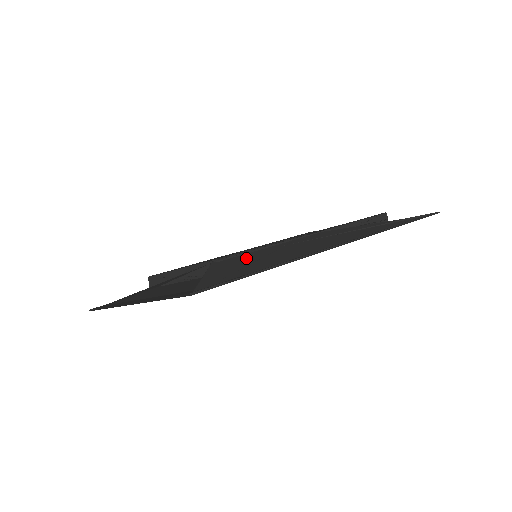
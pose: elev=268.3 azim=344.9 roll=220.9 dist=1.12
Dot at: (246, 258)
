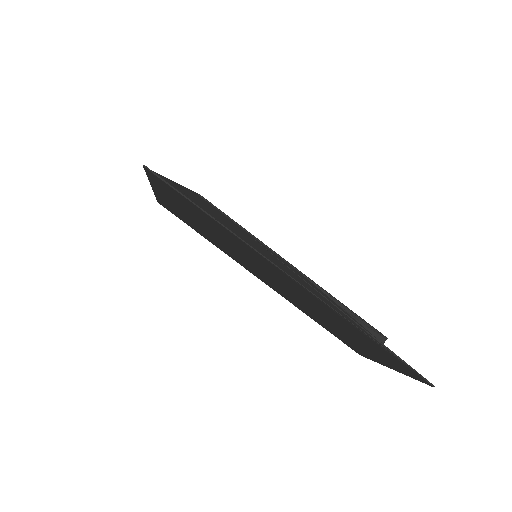
Dot at: (215, 210)
